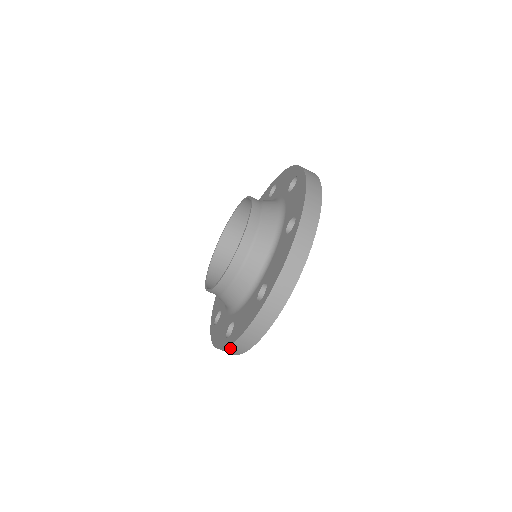
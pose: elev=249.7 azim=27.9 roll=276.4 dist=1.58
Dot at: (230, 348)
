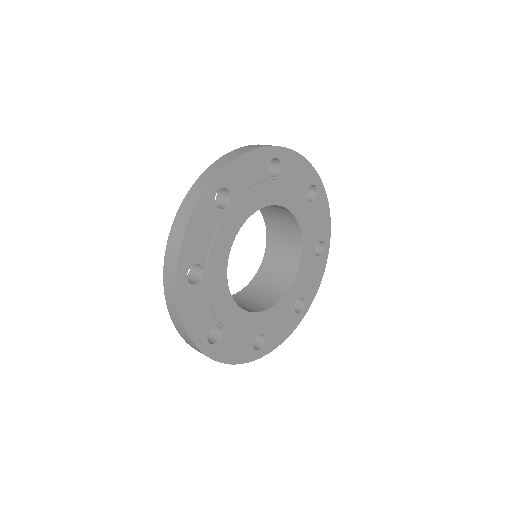
Dot at: occluded
